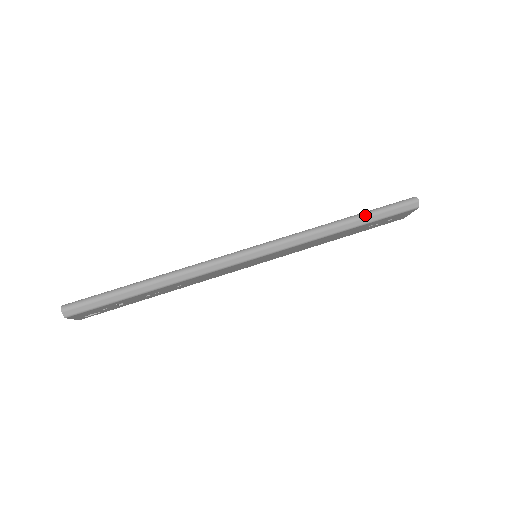
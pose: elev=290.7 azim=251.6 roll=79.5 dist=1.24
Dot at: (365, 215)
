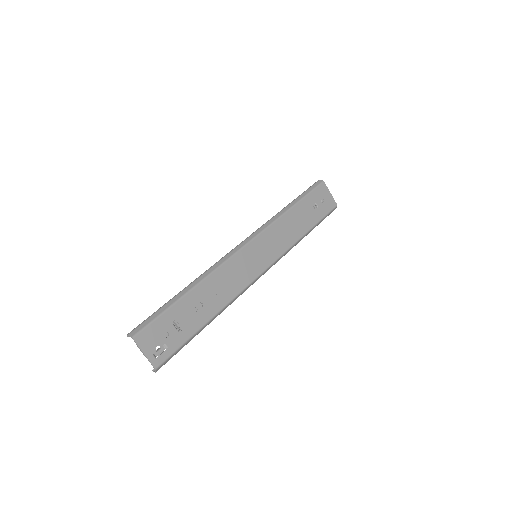
Dot at: (296, 198)
